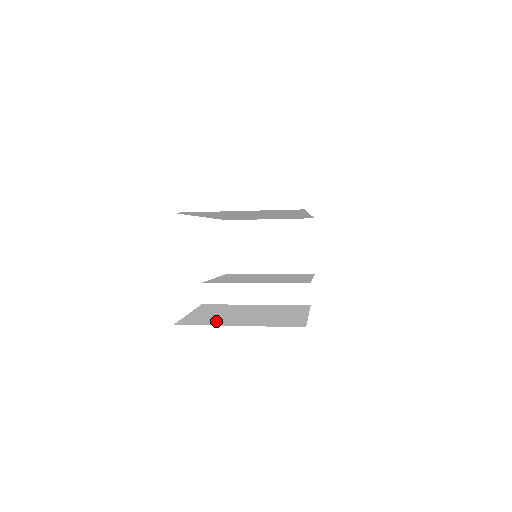
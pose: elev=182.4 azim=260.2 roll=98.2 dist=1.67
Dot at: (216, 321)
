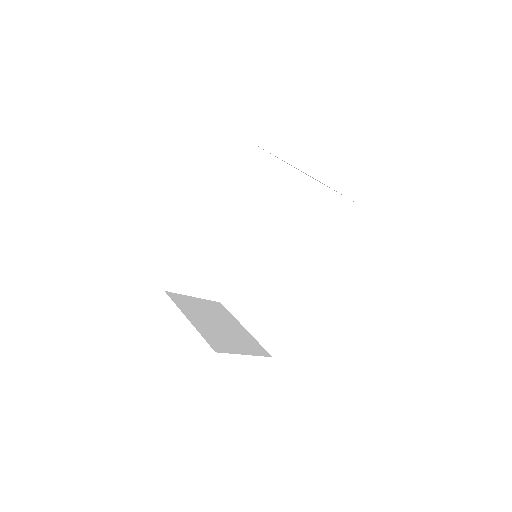
Dot at: (239, 309)
